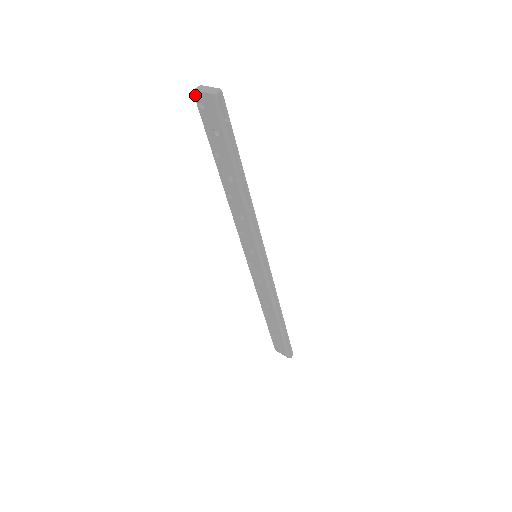
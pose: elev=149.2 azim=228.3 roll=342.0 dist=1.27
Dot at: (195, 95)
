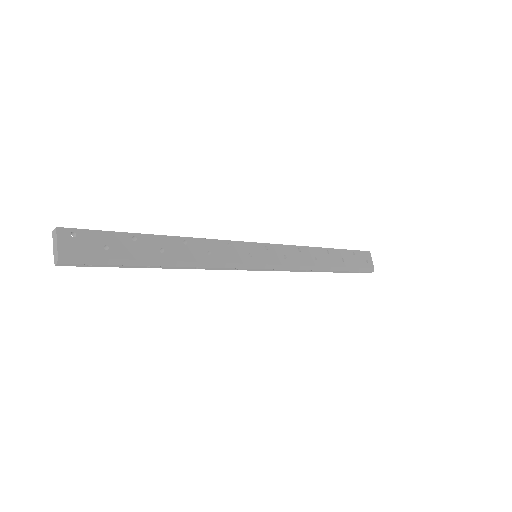
Dot at: occluded
